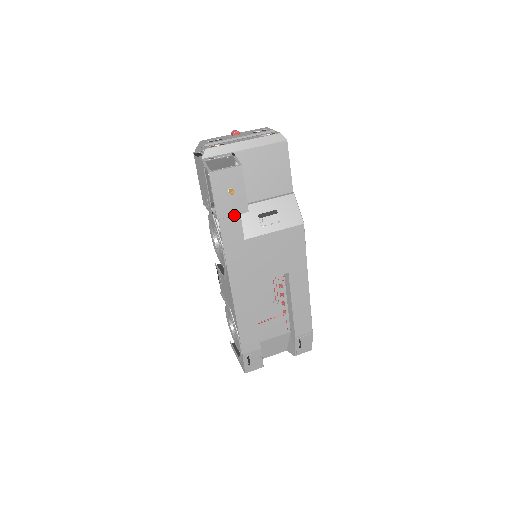
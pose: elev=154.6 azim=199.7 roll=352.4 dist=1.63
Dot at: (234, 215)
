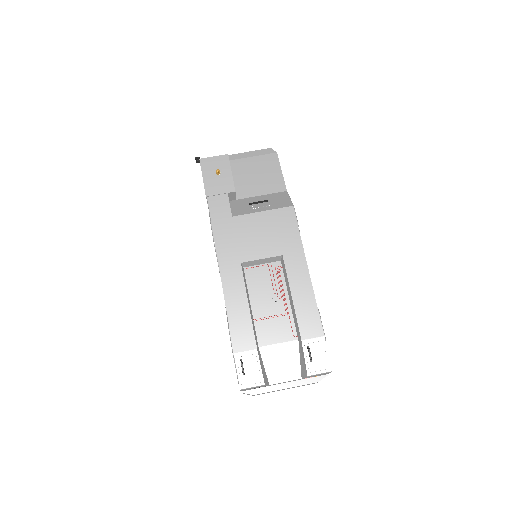
Dot at: (222, 194)
